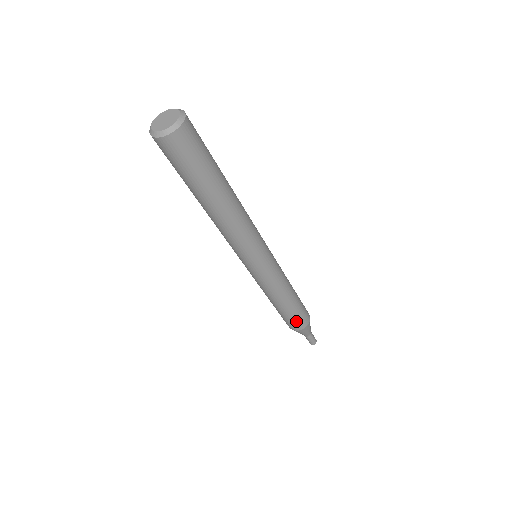
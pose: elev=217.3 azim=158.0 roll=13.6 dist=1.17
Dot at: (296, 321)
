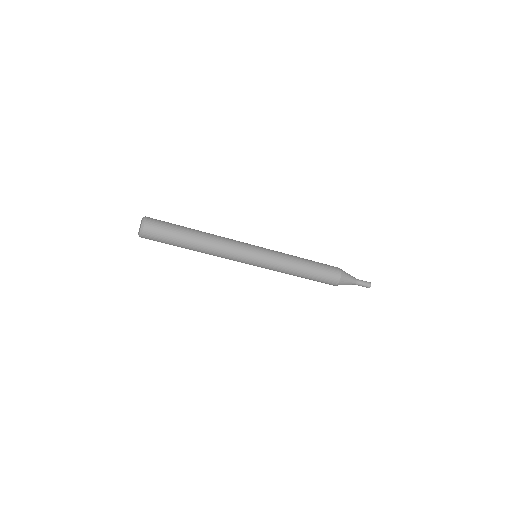
Dot at: (325, 281)
